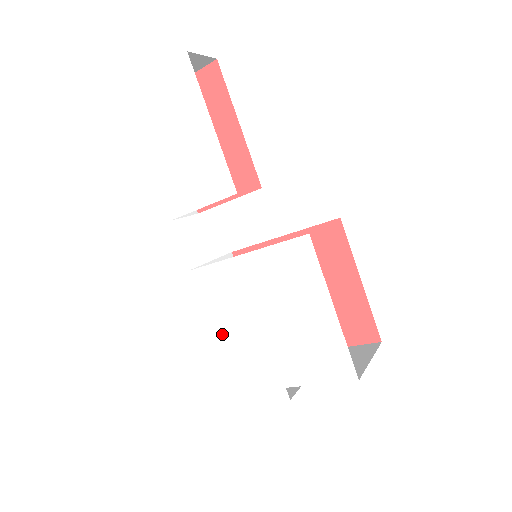
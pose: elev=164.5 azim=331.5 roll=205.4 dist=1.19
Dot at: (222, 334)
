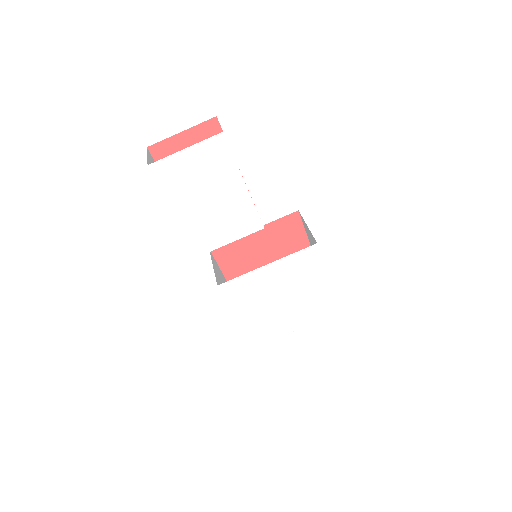
Dot at: (246, 316)
